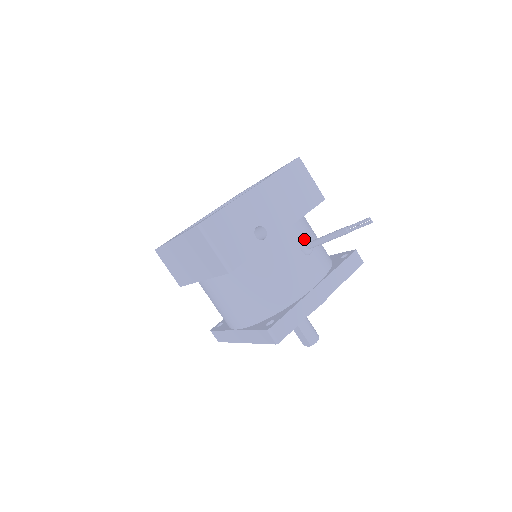
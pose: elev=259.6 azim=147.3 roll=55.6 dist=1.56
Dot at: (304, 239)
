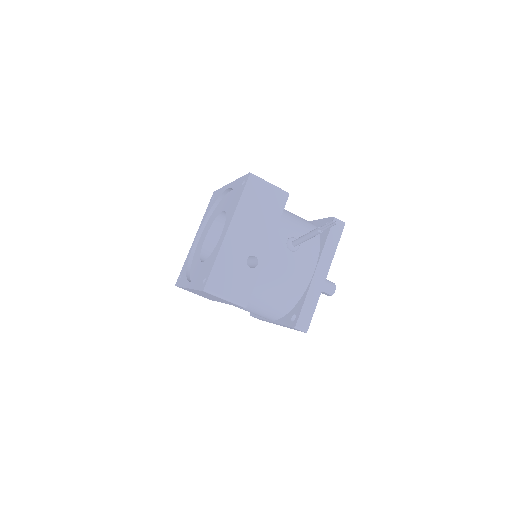
Dot at: (288, 240)
